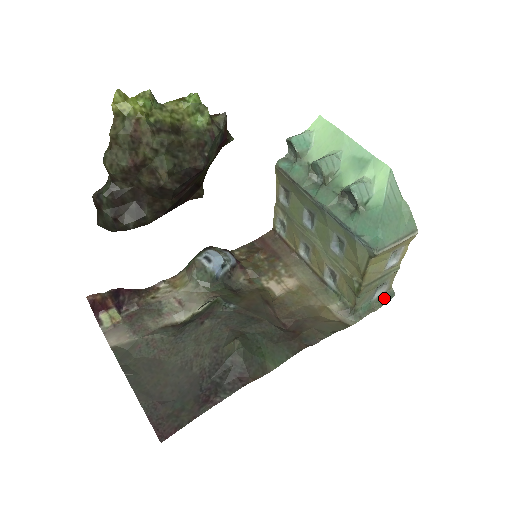
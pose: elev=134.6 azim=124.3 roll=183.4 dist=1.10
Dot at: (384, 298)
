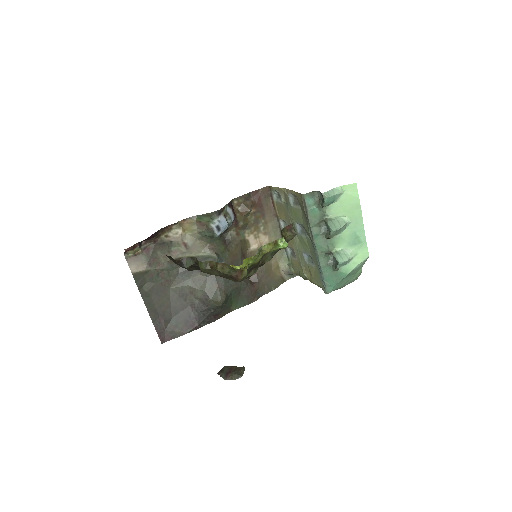
Dot at: occluded
